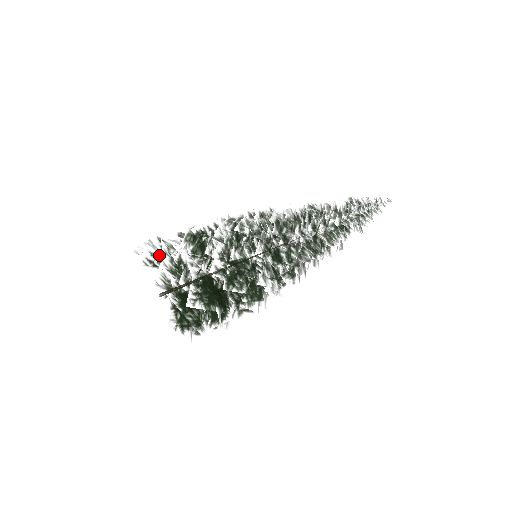
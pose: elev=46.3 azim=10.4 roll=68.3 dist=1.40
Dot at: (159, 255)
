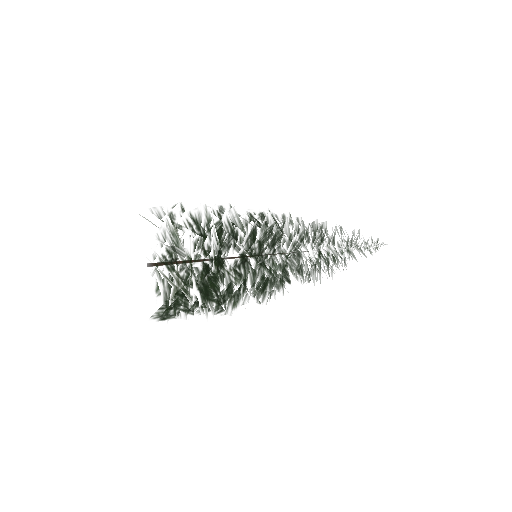
Dot at: occluded
